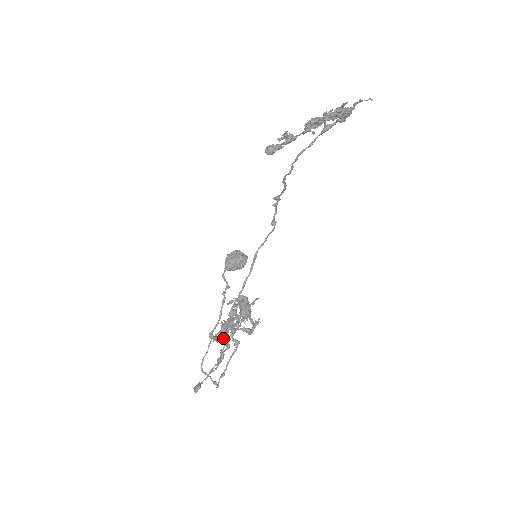
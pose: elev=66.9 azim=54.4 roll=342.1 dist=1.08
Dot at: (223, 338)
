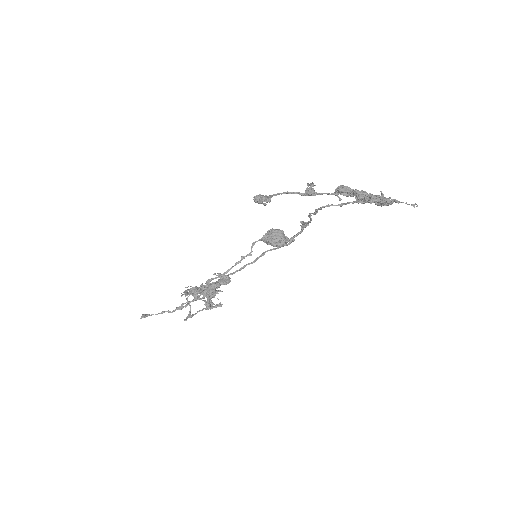
Dot at: occluded
